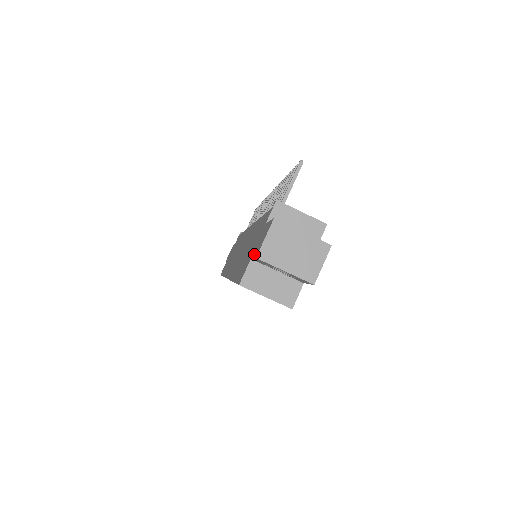
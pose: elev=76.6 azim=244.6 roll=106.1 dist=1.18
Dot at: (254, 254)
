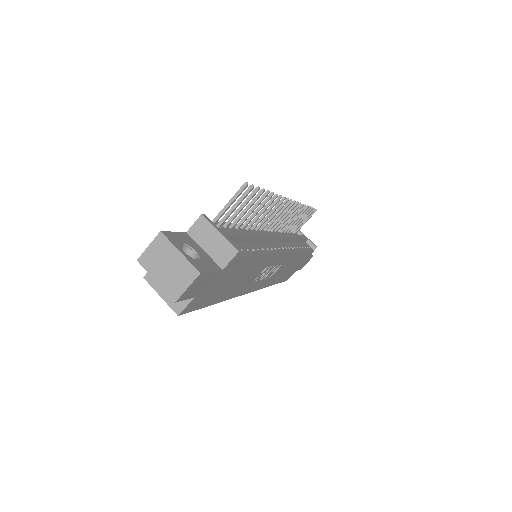
Dot at: occluded
